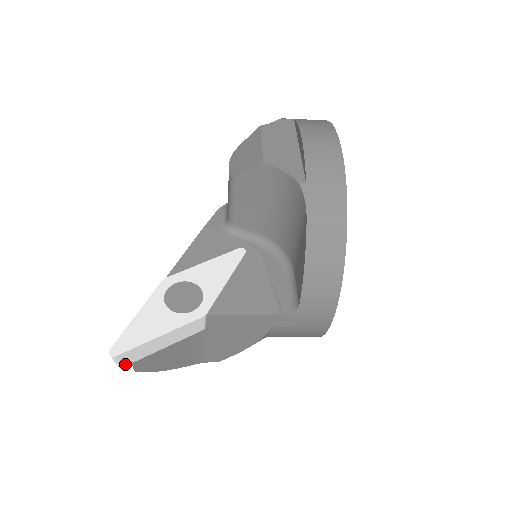
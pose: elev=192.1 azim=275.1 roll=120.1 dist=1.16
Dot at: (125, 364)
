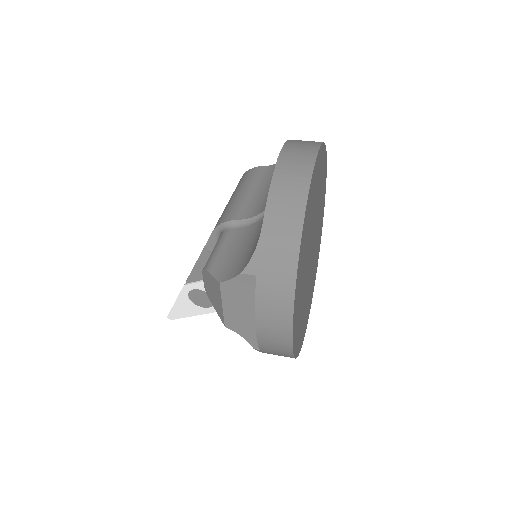
Dot at: occluded
